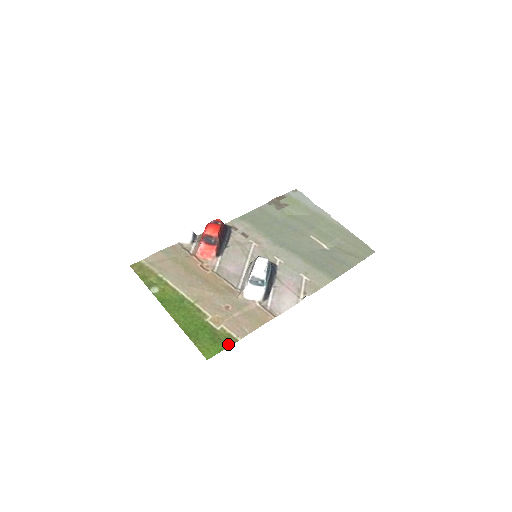
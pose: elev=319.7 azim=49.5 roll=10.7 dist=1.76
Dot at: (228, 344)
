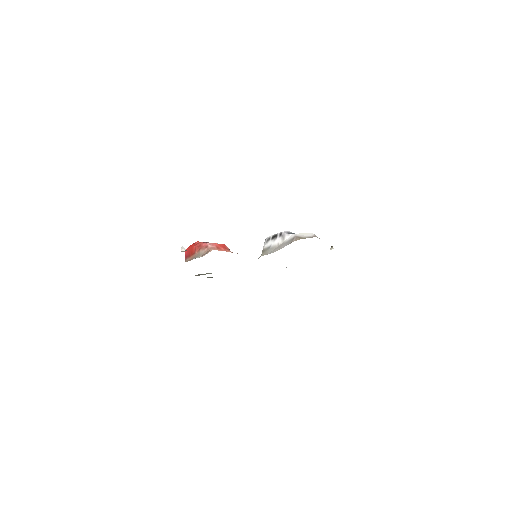
Dot at: occluded
